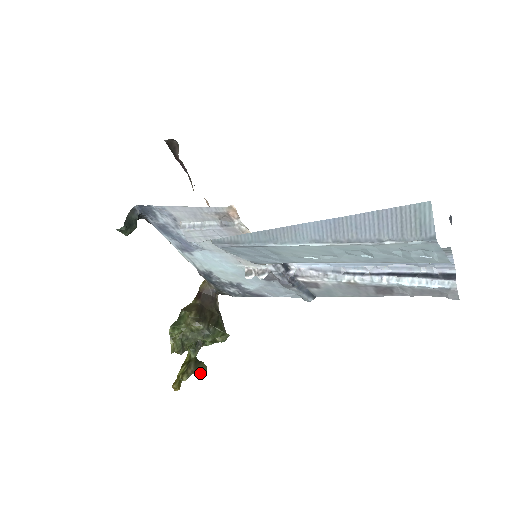
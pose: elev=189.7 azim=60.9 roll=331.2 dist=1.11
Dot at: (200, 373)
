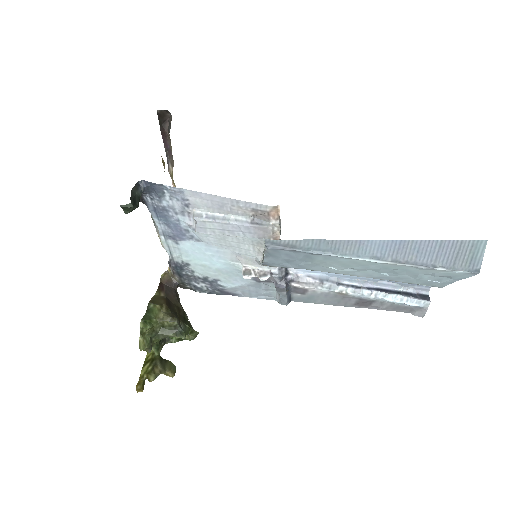
Dot at: (170, 373)
